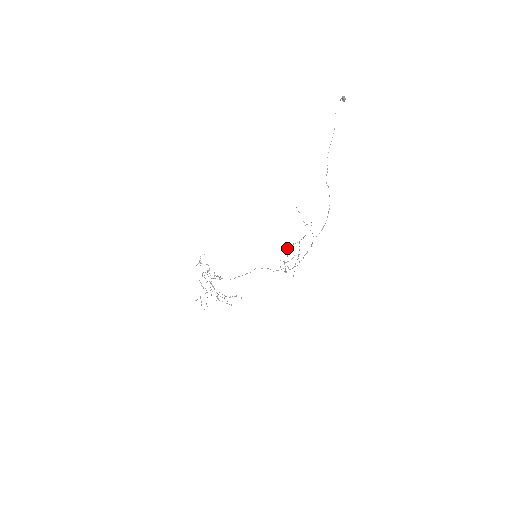
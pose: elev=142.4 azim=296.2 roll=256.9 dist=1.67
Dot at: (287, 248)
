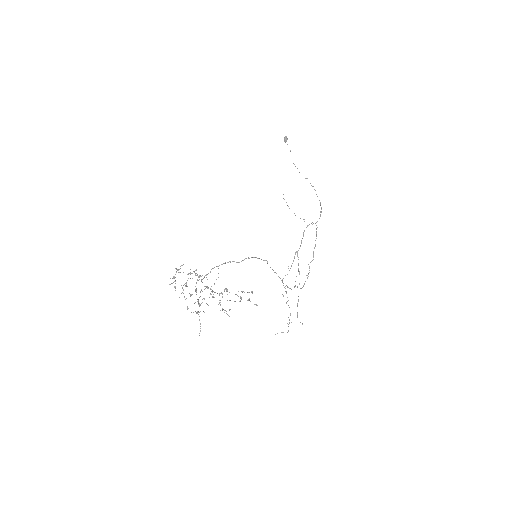
Dot at: (282, 280)
